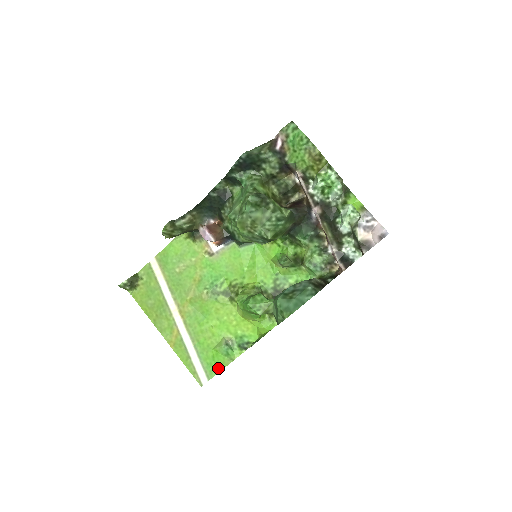
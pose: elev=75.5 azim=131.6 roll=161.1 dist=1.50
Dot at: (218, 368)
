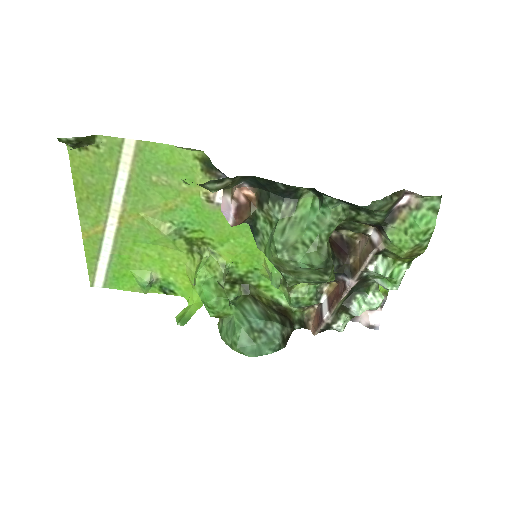
Dot at: (122, 287)
